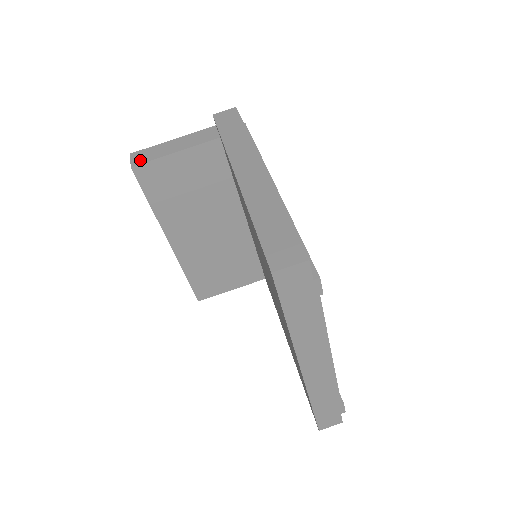
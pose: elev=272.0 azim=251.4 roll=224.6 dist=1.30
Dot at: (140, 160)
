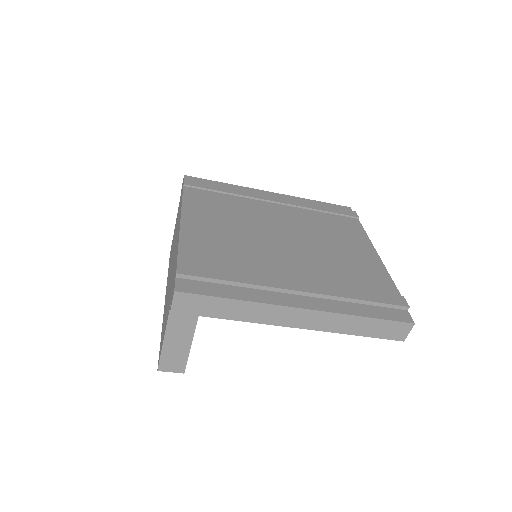
Dot at: (179, 367)
